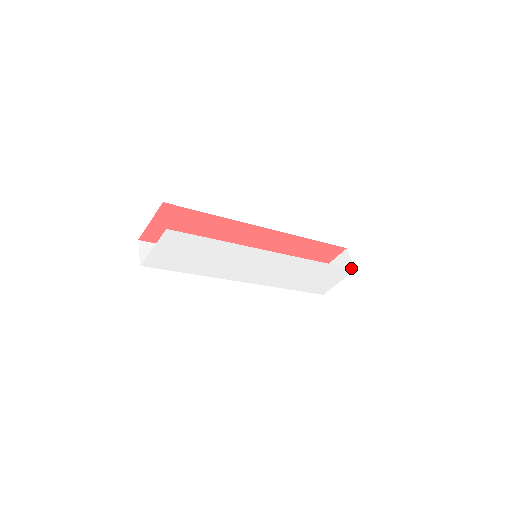
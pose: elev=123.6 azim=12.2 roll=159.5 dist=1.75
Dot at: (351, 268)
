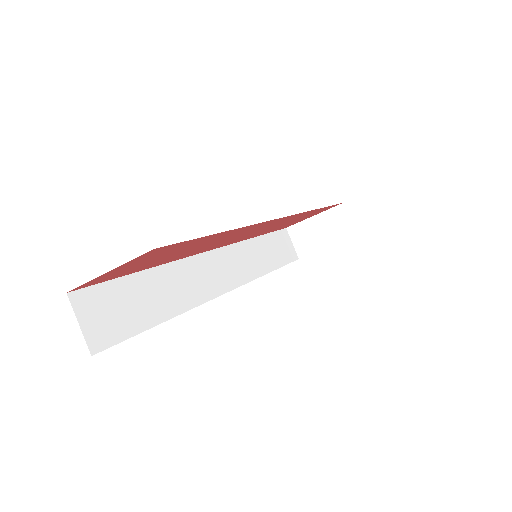
Dot at: (350, 233)
